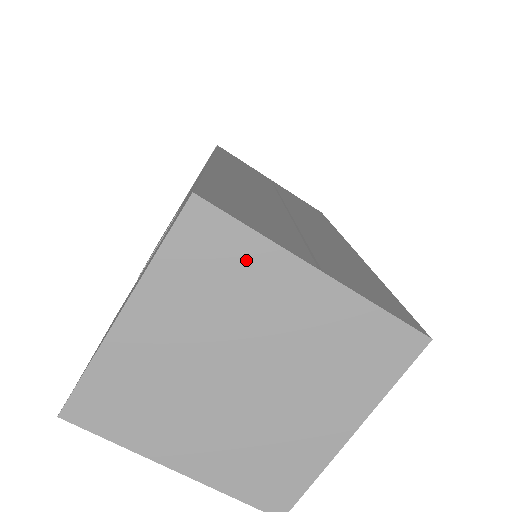
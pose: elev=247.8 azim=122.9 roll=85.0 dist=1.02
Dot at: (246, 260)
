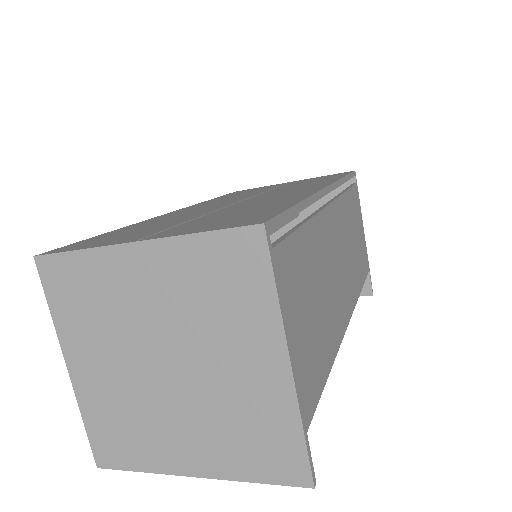
Dot at: (91, 274)
